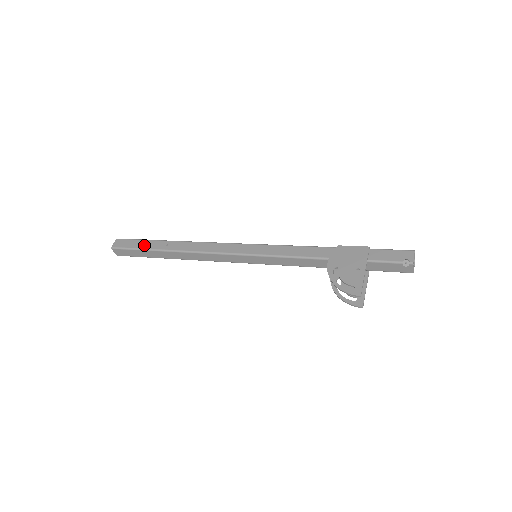
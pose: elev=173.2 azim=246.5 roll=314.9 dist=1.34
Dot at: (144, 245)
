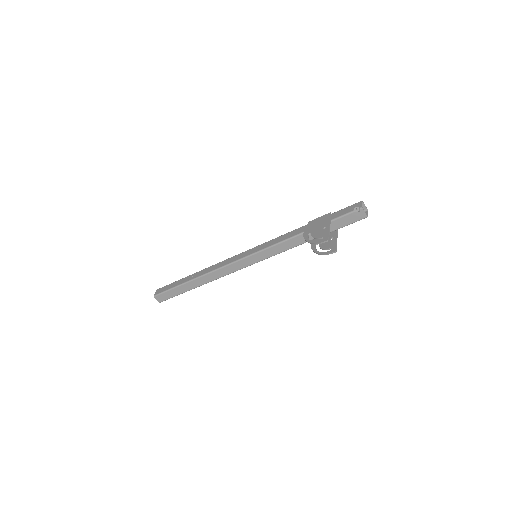
Dot at: (176, 284)
